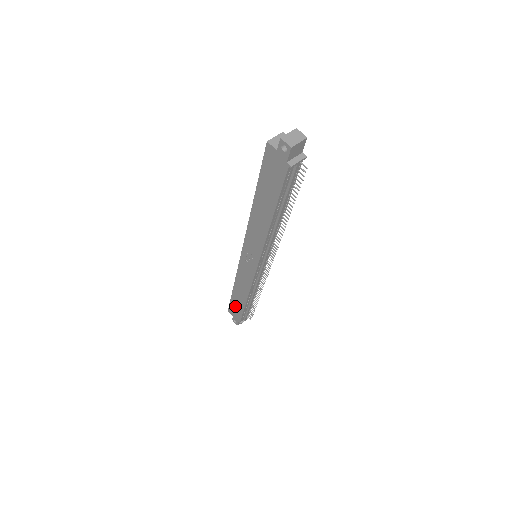
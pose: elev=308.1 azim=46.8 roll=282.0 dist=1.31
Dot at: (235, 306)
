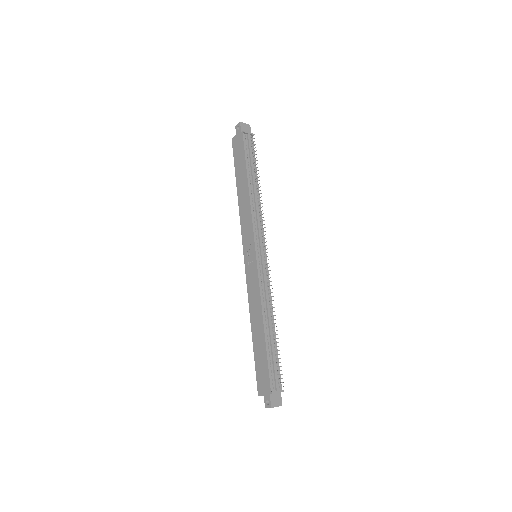
Dot at: (260, 364)
